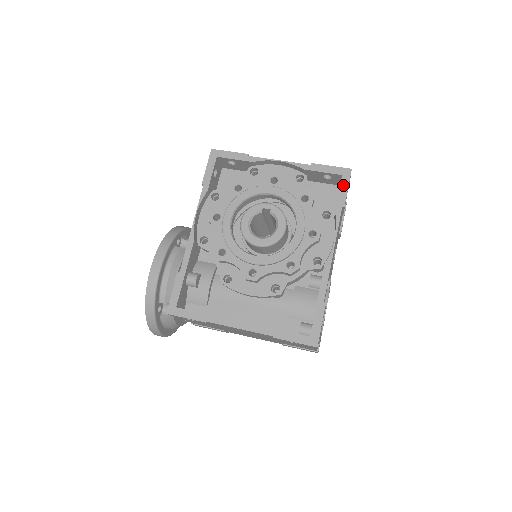
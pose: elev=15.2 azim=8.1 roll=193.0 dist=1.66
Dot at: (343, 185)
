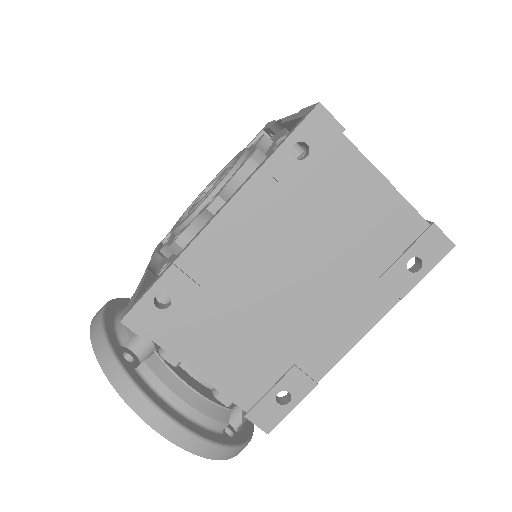
Dot at: (266, 126)
